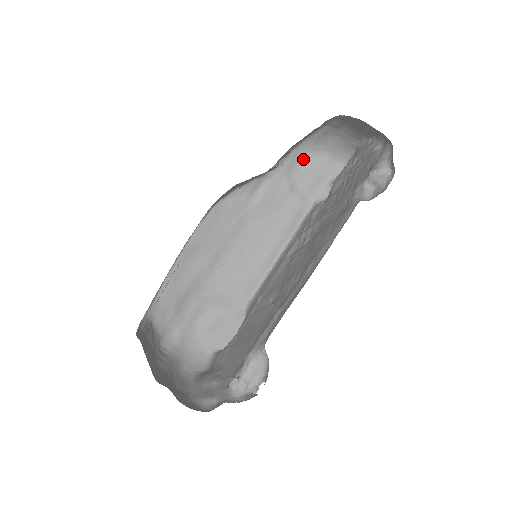
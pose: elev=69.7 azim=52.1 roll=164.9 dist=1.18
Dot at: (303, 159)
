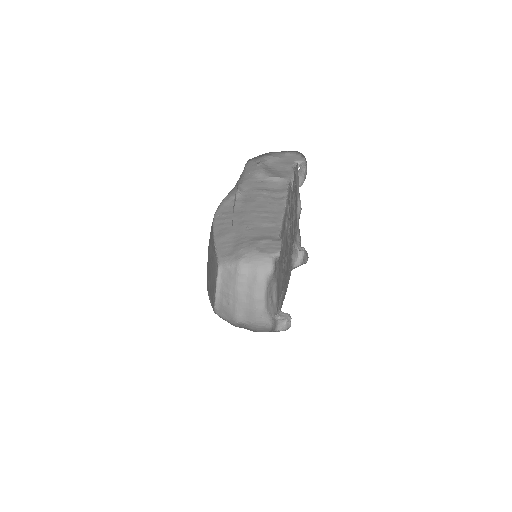
Dot at: (260, 161)
